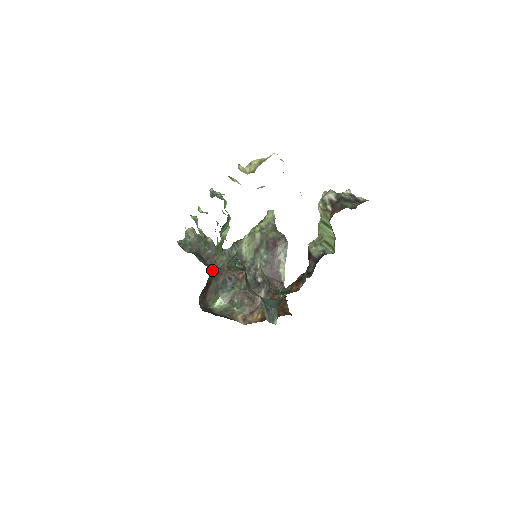
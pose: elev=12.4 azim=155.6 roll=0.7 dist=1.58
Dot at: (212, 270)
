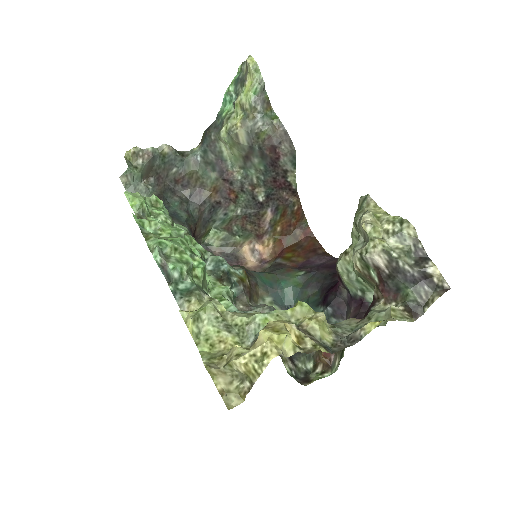
Dot at: (190, 205)
